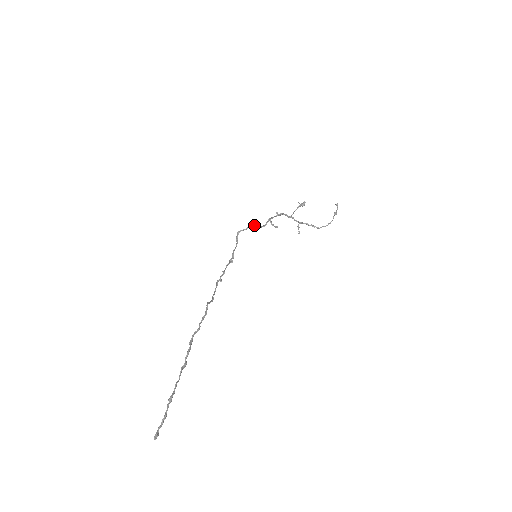
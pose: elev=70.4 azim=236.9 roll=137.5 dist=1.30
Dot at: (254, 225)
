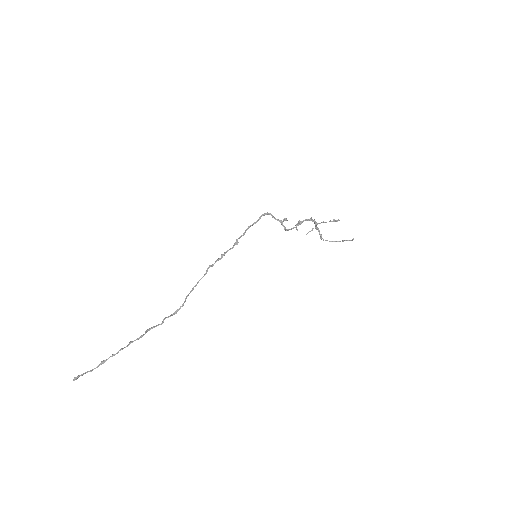
Dot at: occluded
